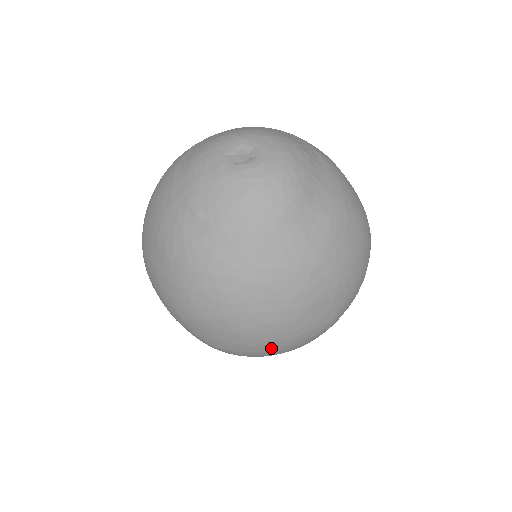
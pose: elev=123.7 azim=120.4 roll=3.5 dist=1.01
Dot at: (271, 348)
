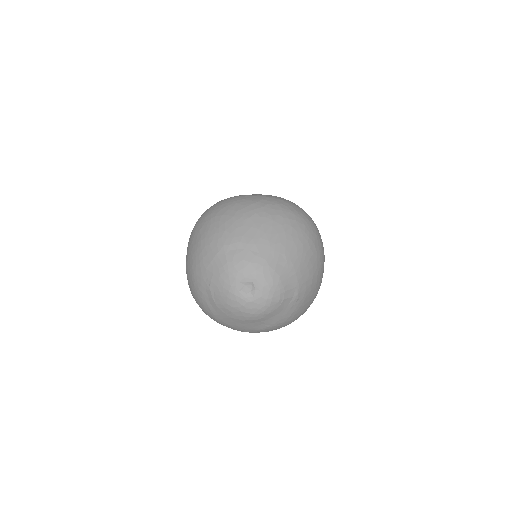
Dot at: occluded
